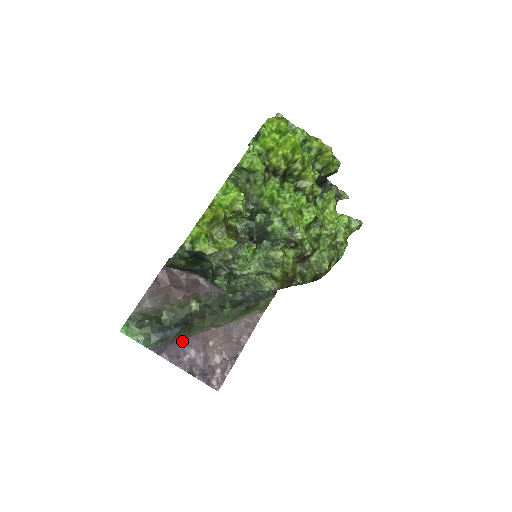
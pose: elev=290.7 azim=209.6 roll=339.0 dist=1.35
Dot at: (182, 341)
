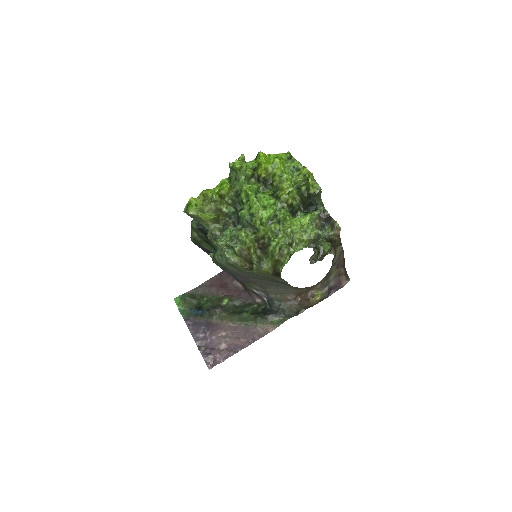
Dot at: (206, 323)
